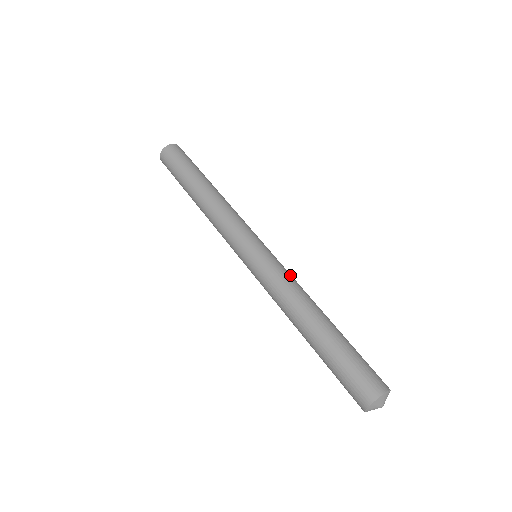
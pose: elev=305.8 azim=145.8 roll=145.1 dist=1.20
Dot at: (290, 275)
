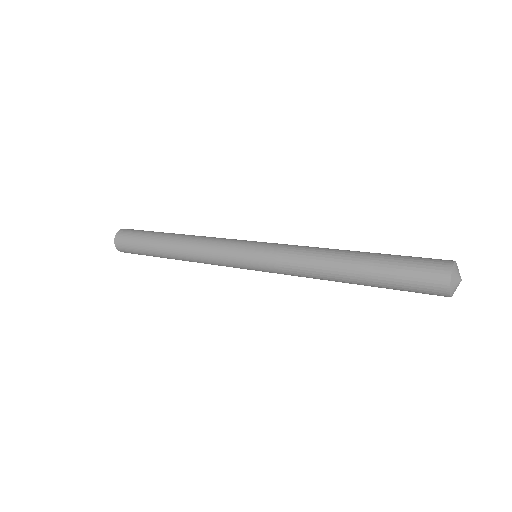
Dot at: occluded
